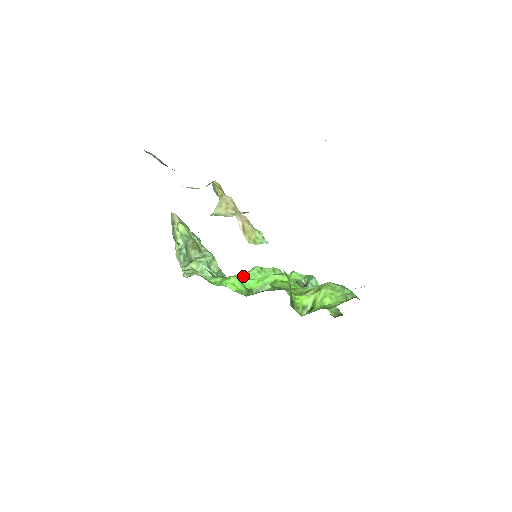
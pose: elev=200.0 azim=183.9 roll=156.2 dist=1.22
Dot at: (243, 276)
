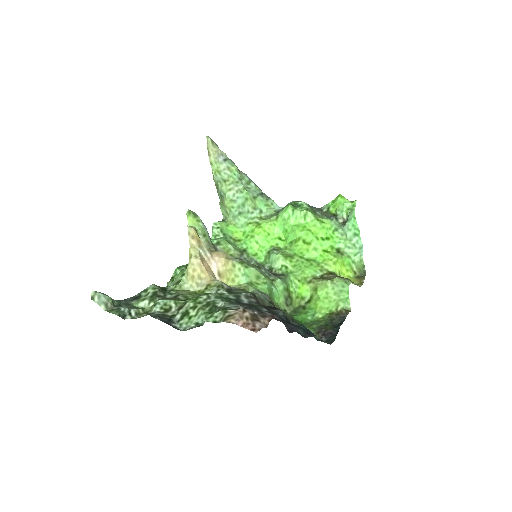
Dot at: (277, 215)
